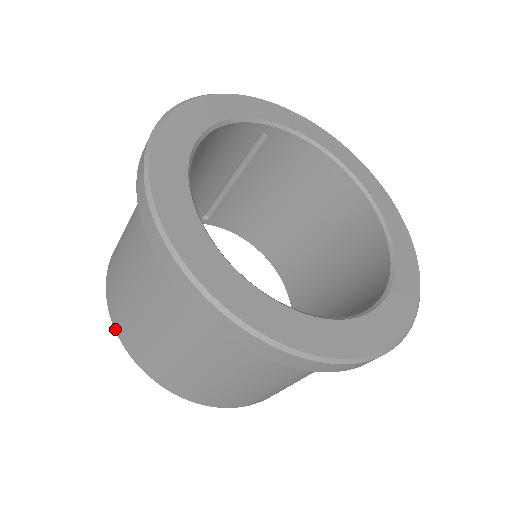
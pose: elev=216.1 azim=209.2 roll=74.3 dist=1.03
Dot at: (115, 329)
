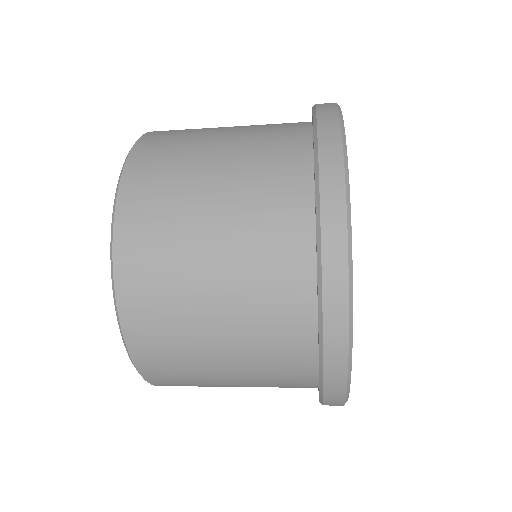
Dot at: (121, 321)
